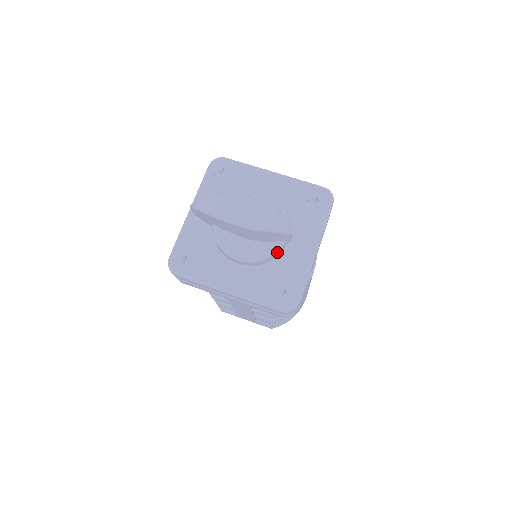
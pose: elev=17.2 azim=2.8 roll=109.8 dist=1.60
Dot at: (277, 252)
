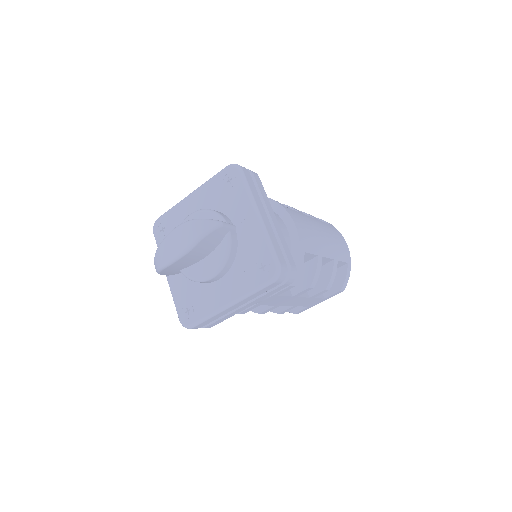
Dot at: (231, 245)
